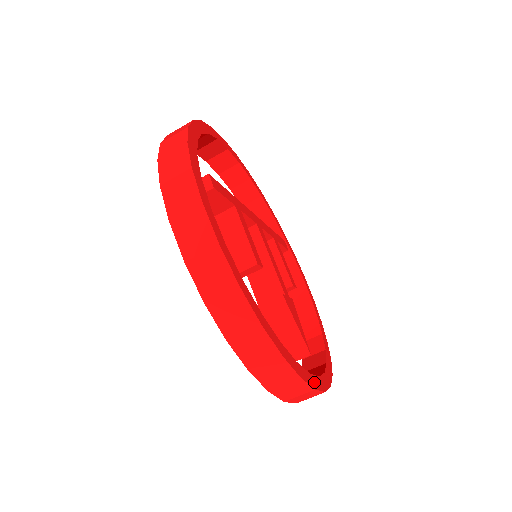
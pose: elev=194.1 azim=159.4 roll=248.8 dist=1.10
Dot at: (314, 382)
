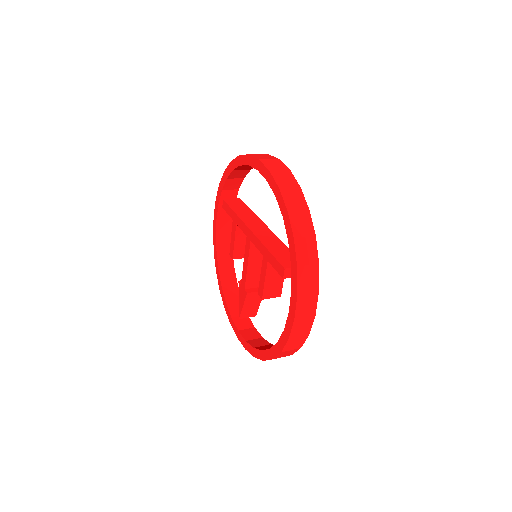
Dot at: occluded
